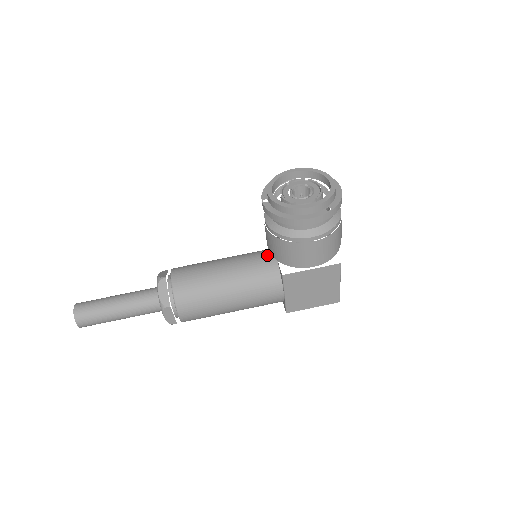
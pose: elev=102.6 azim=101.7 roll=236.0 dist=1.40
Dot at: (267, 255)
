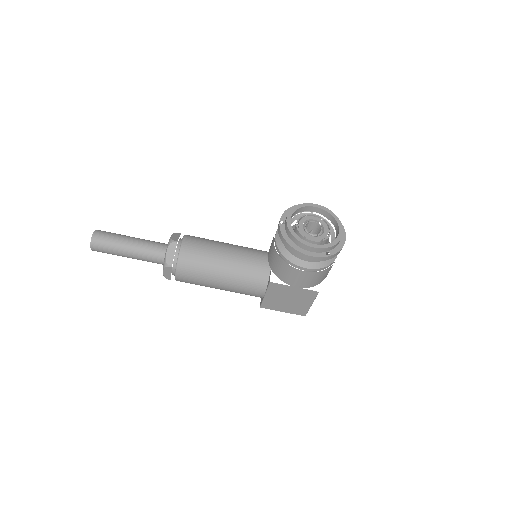
Dot at: (265, 258)
